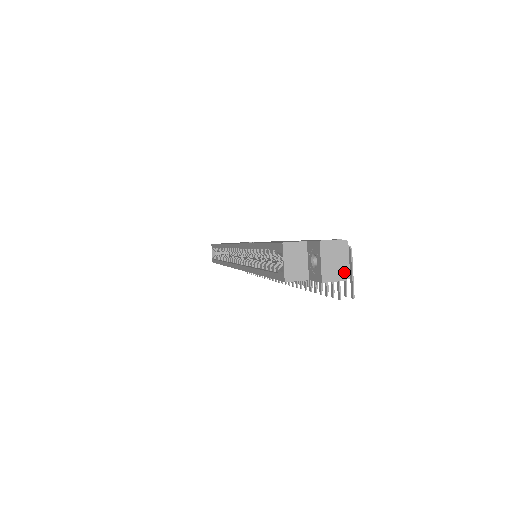
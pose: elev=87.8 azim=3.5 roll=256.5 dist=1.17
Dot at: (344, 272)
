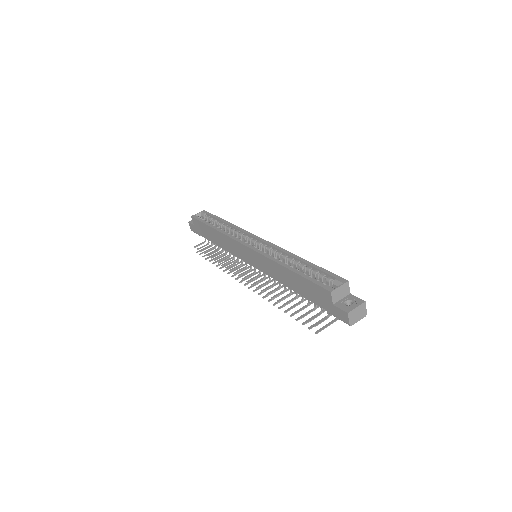
Dot at: (353, 322)
